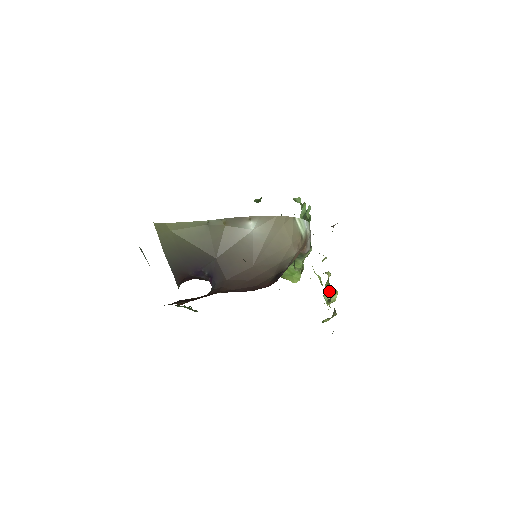
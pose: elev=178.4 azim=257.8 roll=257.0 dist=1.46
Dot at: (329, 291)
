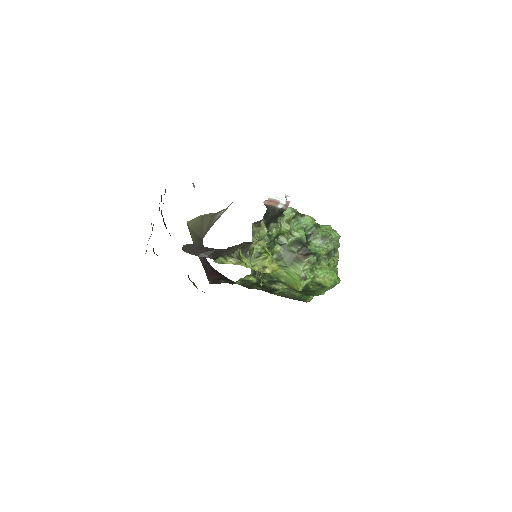
Dot at: (261, 256)
